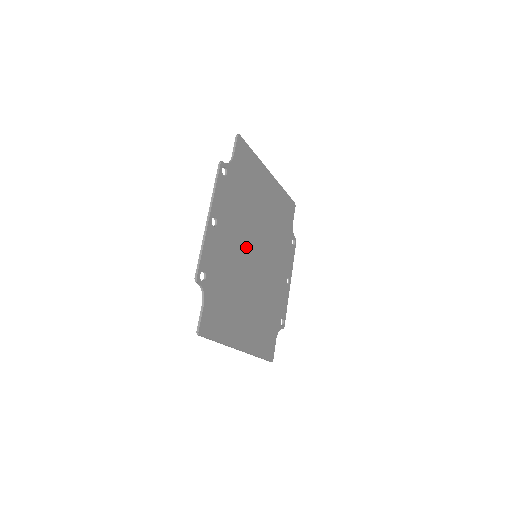
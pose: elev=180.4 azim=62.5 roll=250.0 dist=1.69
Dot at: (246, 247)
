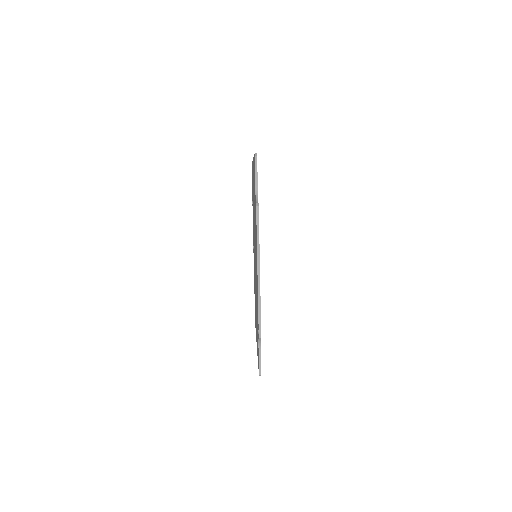
Dot at: occluded
